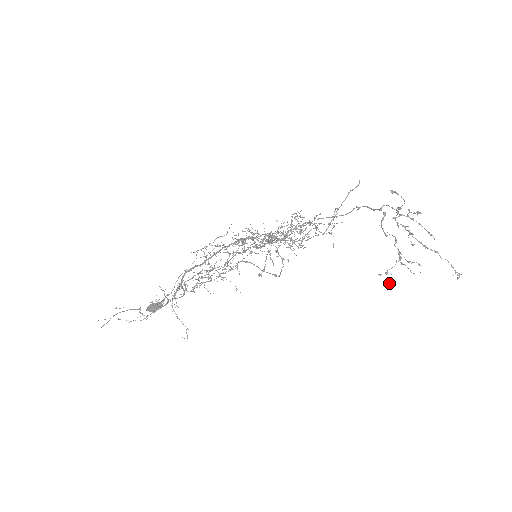
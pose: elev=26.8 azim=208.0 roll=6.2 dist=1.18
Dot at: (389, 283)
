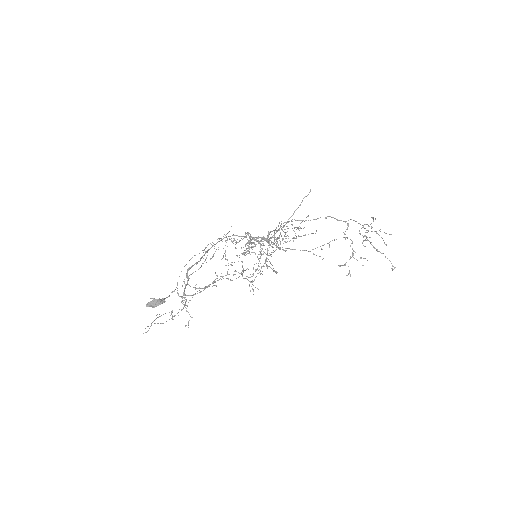
Dot at: (349, 273)
